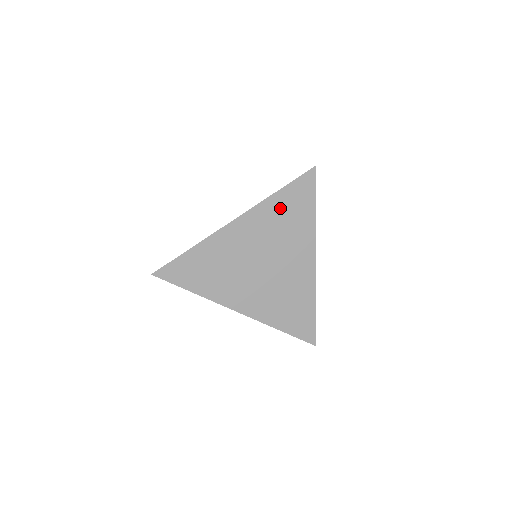
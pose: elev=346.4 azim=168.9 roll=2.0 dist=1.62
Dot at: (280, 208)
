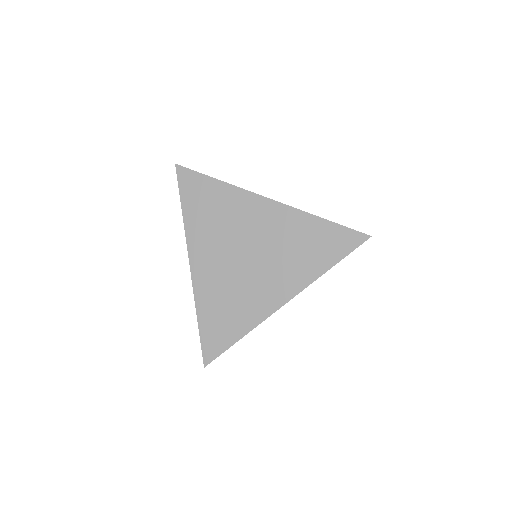
Dot at: (308, 232)
